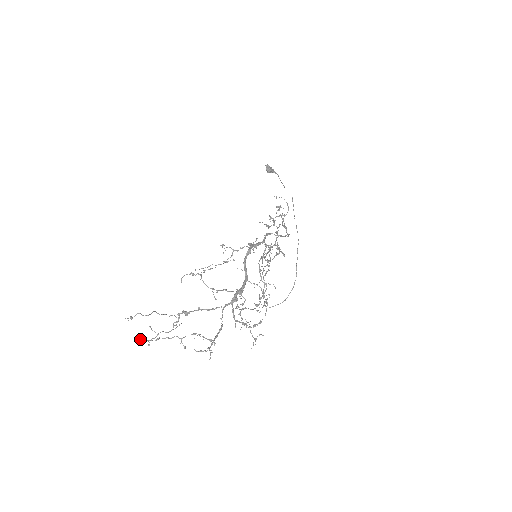
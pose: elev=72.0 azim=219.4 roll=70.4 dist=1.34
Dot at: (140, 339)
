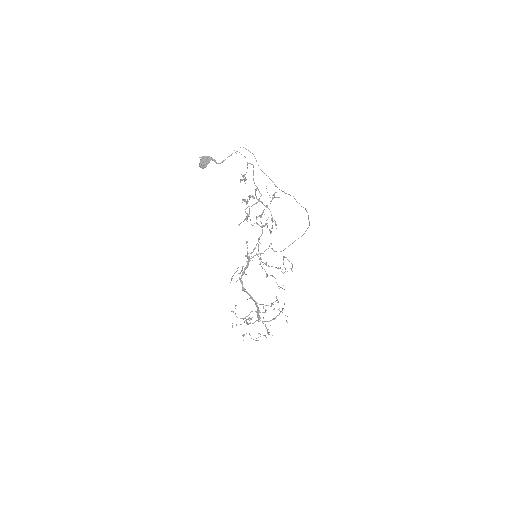
Dot at: (242, 335)
